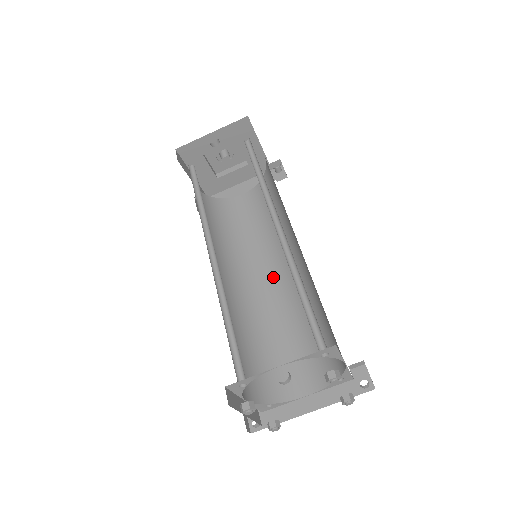
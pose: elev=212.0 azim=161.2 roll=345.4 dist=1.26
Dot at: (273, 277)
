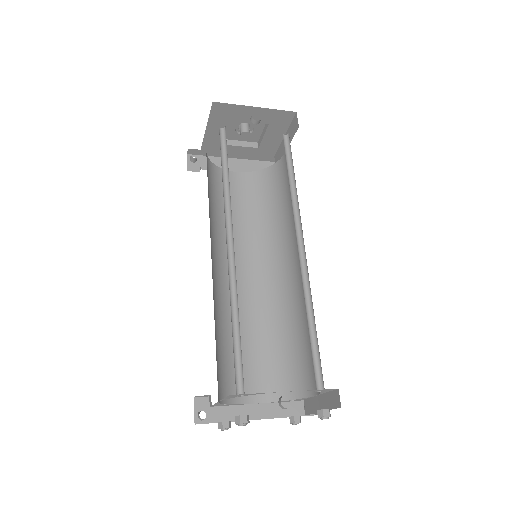
Dot at: (250, 275)
